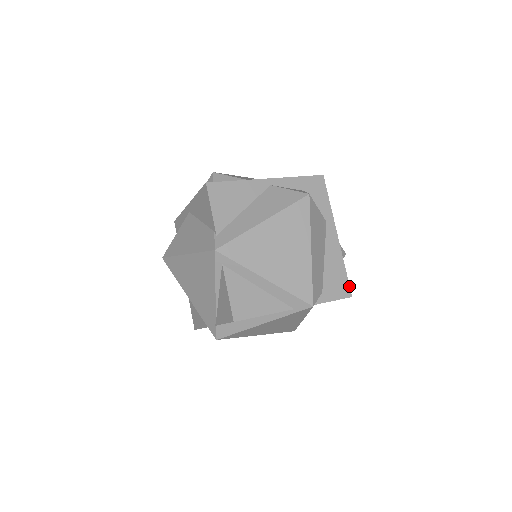
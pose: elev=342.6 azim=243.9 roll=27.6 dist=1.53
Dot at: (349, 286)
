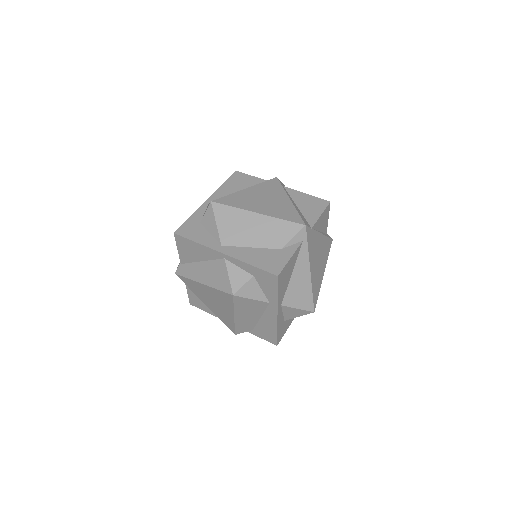
Dot at: (277, 341)
